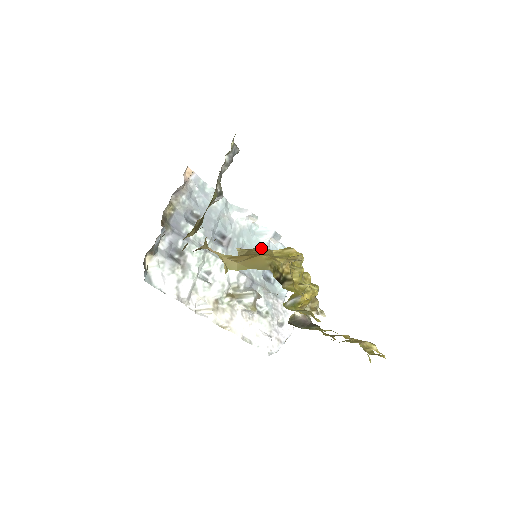
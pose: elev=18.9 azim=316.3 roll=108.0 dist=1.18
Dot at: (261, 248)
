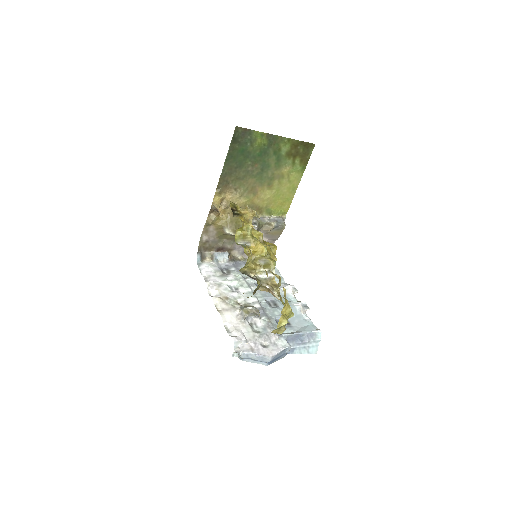
Dot at: occluded
